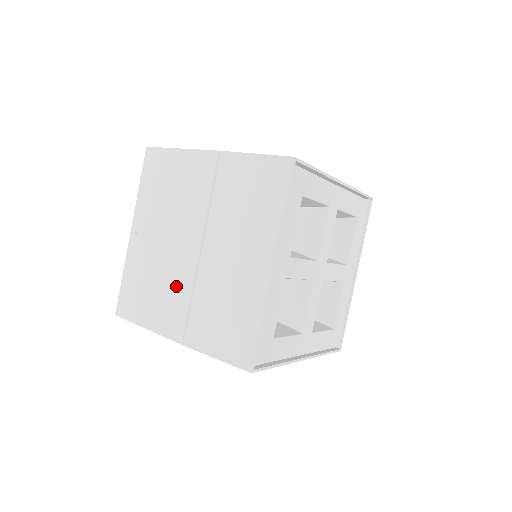
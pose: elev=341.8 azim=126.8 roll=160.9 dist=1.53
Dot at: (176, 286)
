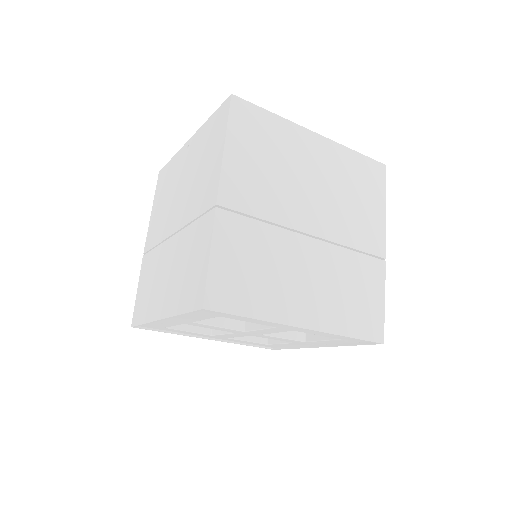
Dot at: (162, 224)
